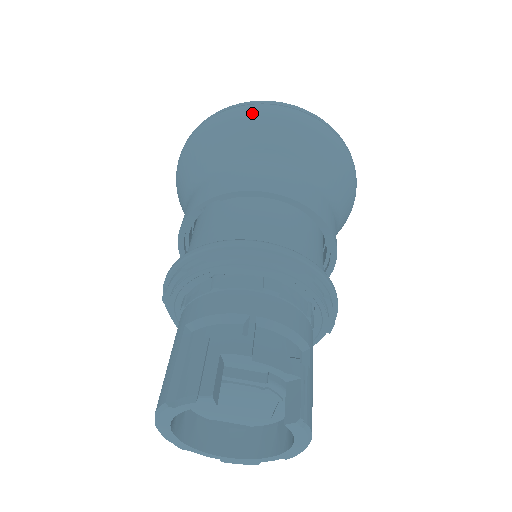
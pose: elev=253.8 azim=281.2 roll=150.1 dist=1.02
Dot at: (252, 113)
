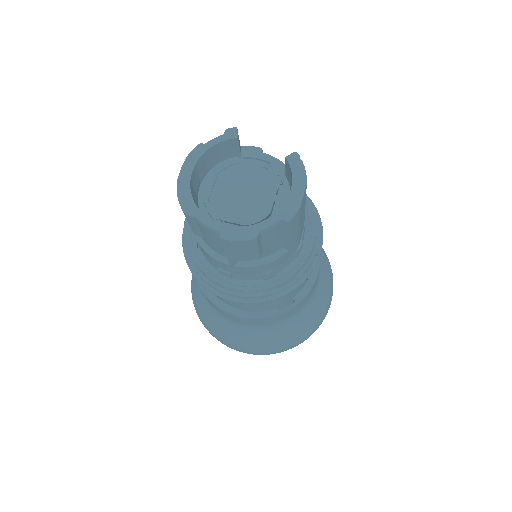
Dot at: occluded
